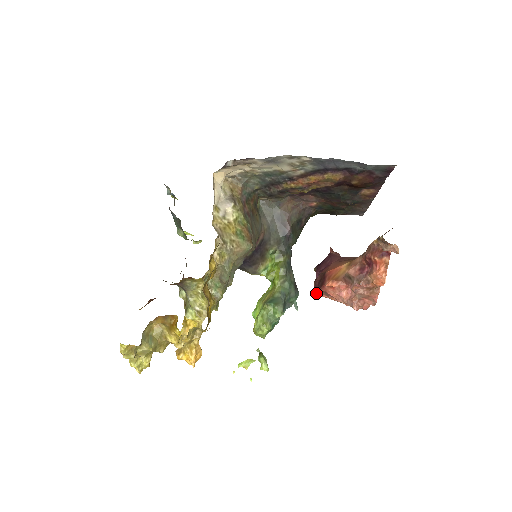
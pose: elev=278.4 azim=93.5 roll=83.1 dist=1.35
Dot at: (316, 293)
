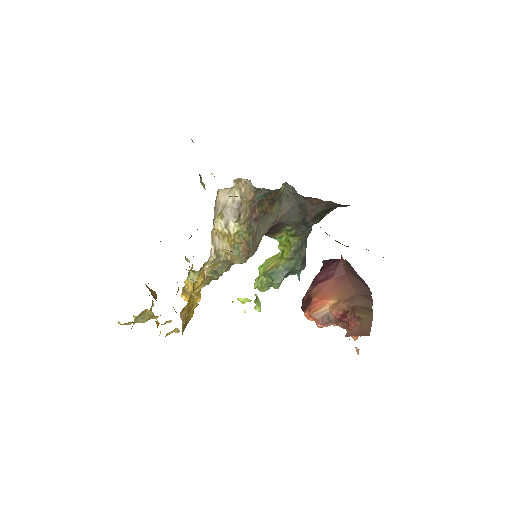
Dot at: occluded
